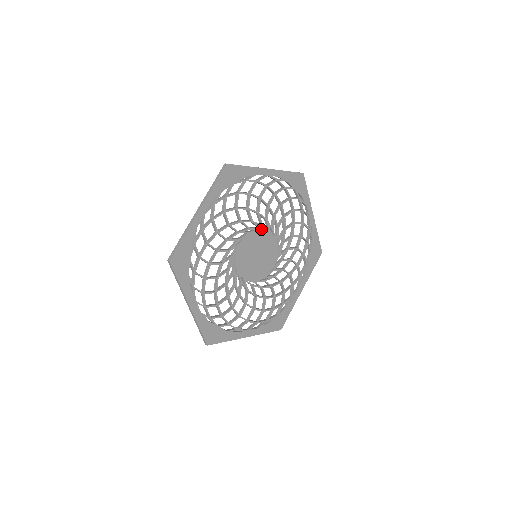
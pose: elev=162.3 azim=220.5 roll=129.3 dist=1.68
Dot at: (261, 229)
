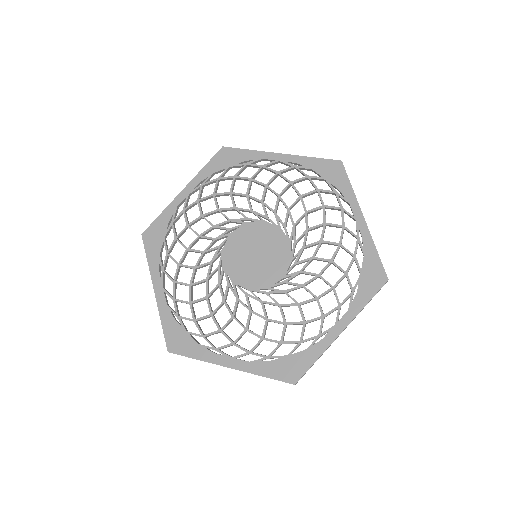
Dot at: (265, 222)
